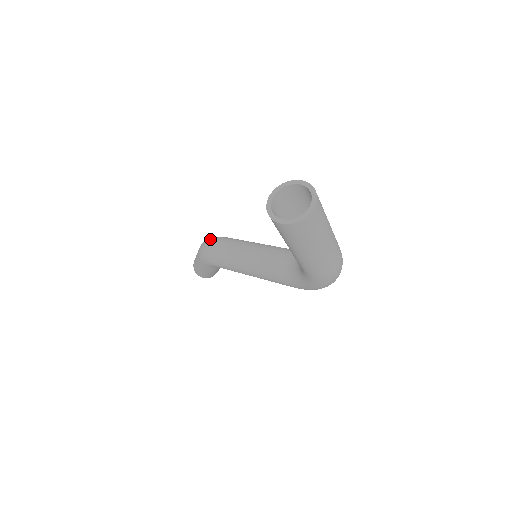
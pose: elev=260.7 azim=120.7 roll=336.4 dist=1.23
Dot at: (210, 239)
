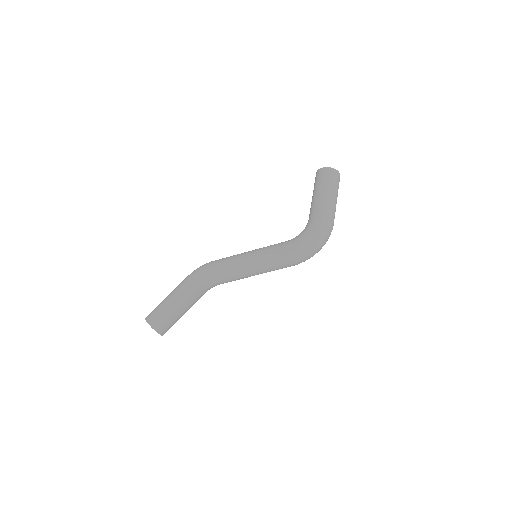
Dot at: occluded
